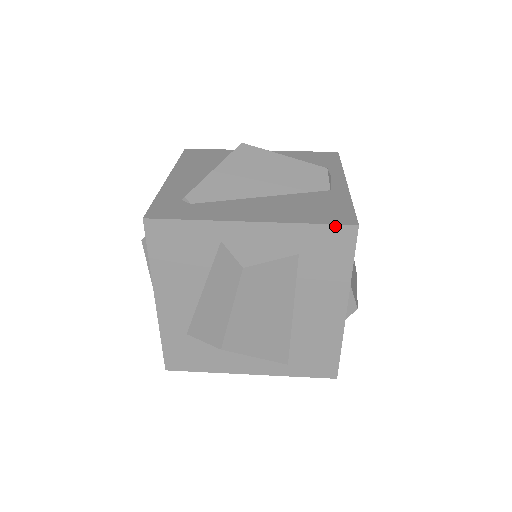
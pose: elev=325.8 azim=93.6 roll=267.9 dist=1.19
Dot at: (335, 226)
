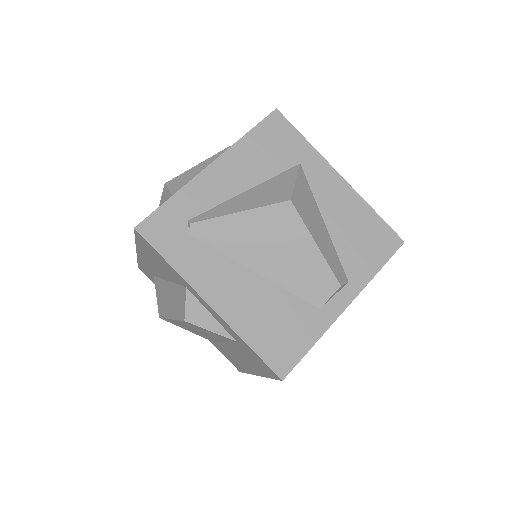
Dot at: (266, 364)
